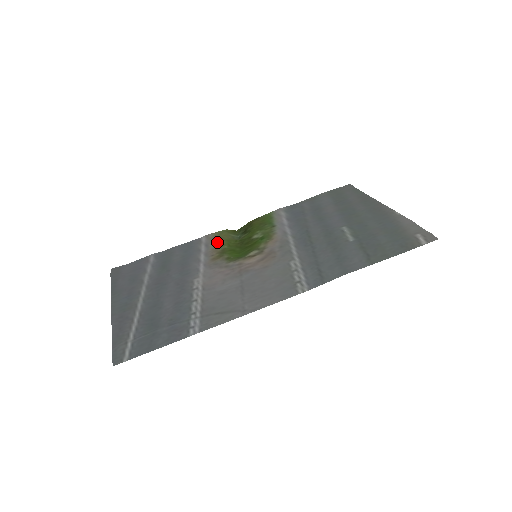
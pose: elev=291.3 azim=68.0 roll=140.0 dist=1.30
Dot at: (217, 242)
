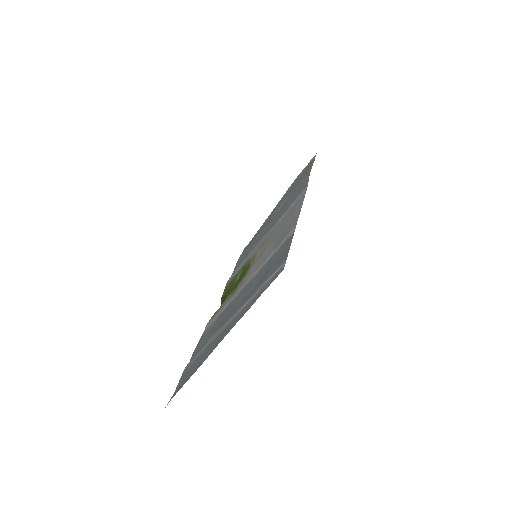
Dot at: (220, 308)
